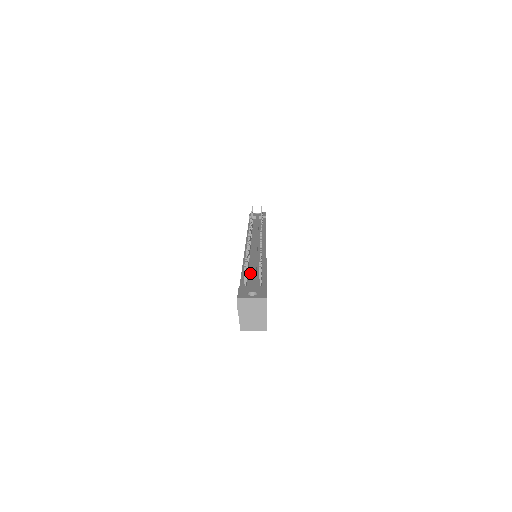
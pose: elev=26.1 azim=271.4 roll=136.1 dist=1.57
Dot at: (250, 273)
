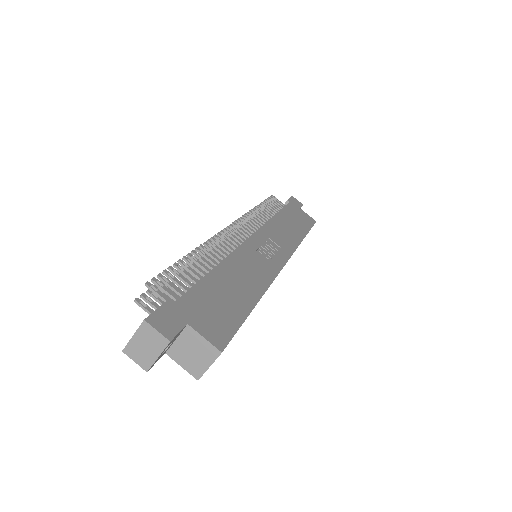
Dot at: occluded
